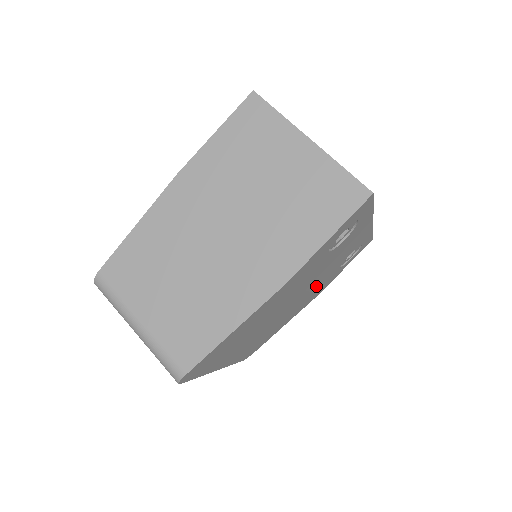
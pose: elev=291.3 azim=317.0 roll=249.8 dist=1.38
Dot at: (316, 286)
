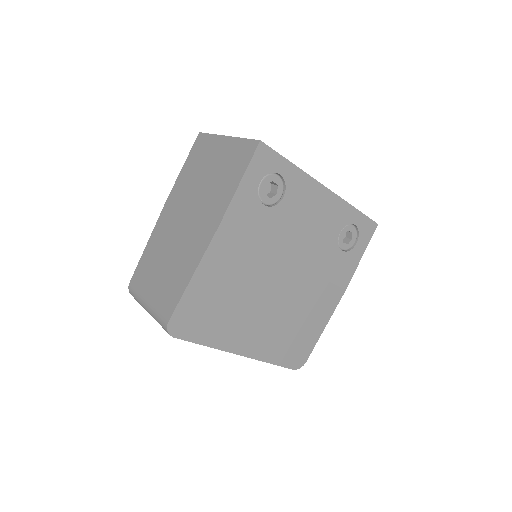
Dot at: (313, 266)
